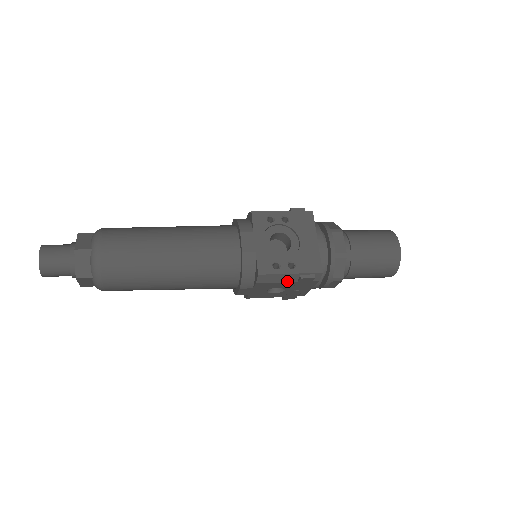
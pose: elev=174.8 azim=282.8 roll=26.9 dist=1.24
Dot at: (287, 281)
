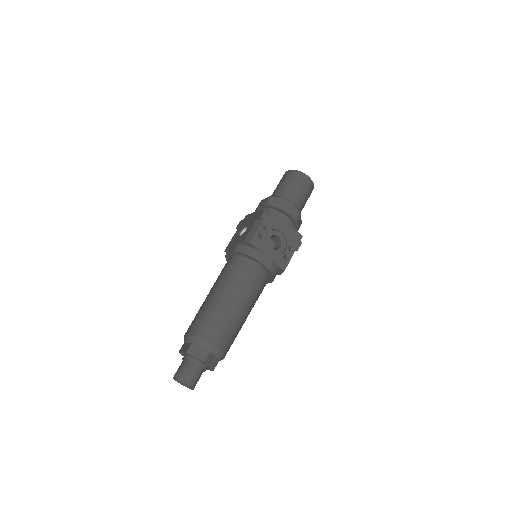
Dot at: occluded
